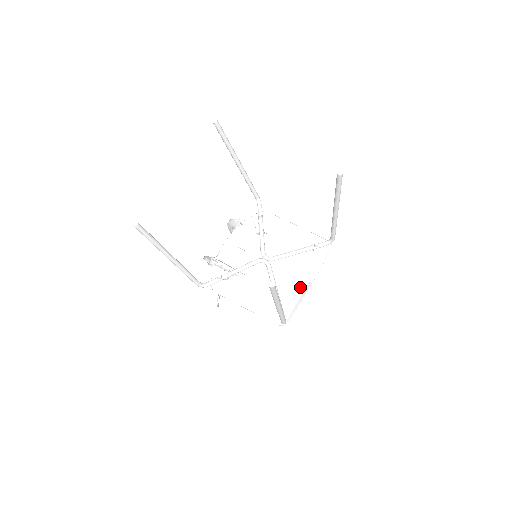
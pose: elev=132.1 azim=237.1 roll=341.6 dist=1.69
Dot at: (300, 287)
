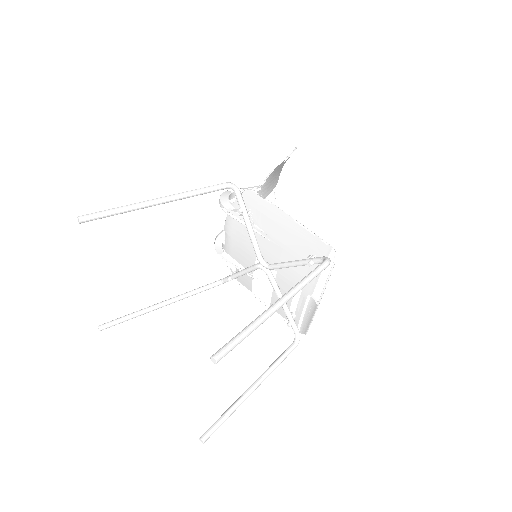
Dot at: (308, 303)
